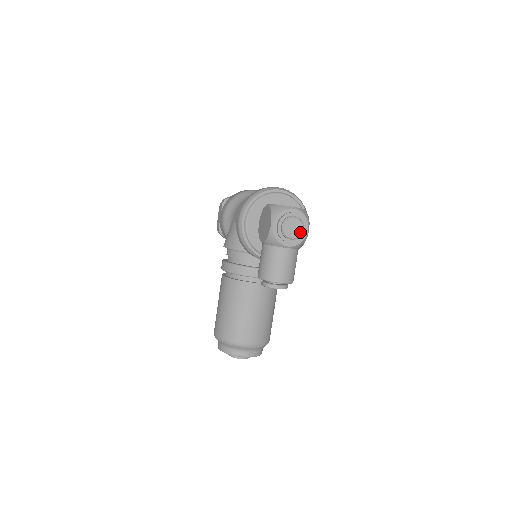
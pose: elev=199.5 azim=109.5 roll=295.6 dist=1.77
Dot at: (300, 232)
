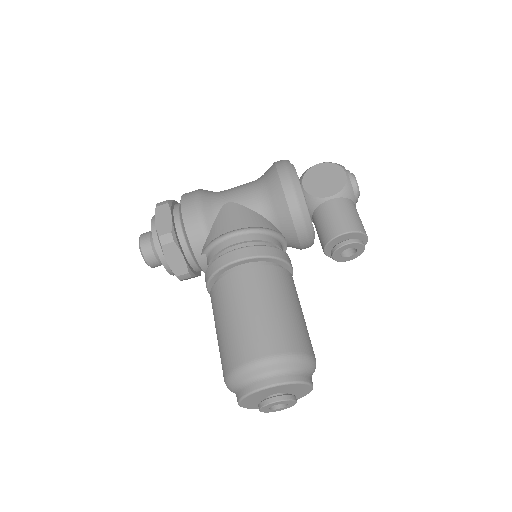
Dot at: occluded
